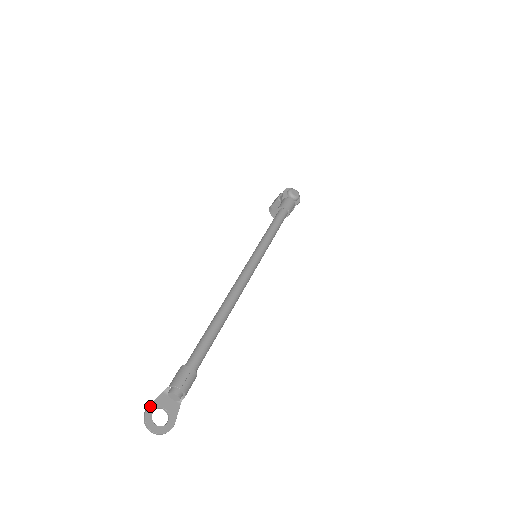
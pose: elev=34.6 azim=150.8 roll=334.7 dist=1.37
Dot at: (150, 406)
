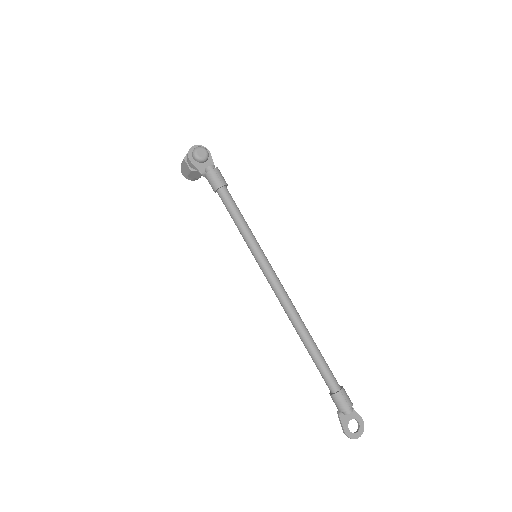
Dot at: (345, 431)
